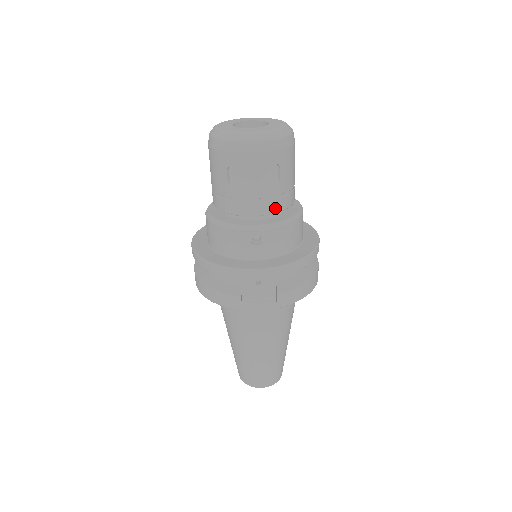
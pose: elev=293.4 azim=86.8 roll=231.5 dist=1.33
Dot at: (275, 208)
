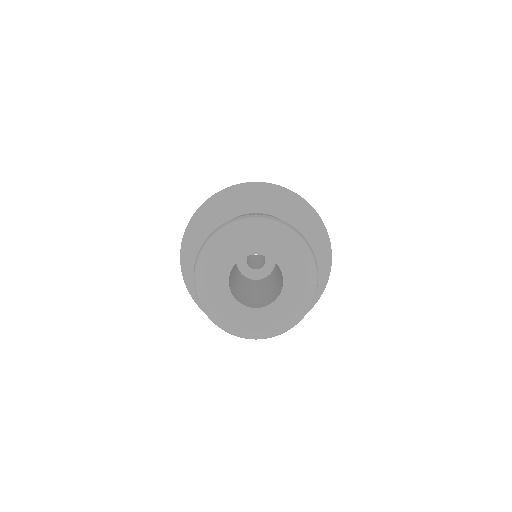
Dot at: occluded
